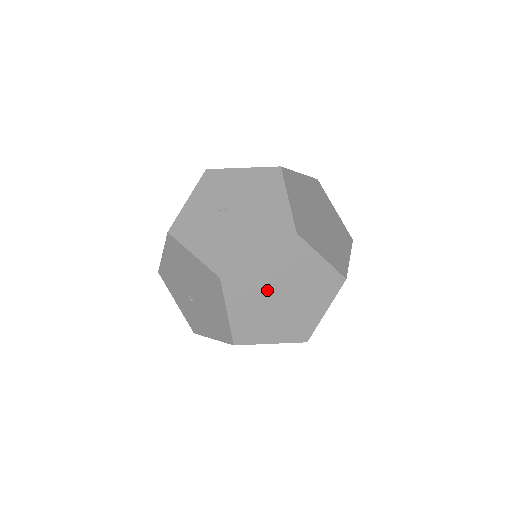
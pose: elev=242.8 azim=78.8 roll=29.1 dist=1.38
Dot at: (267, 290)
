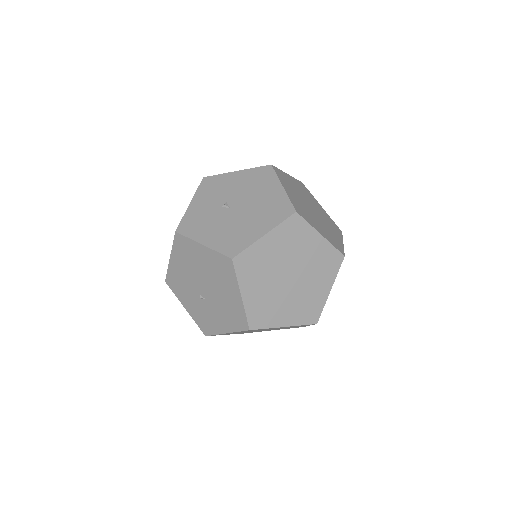
Dot at: (275, 270)
